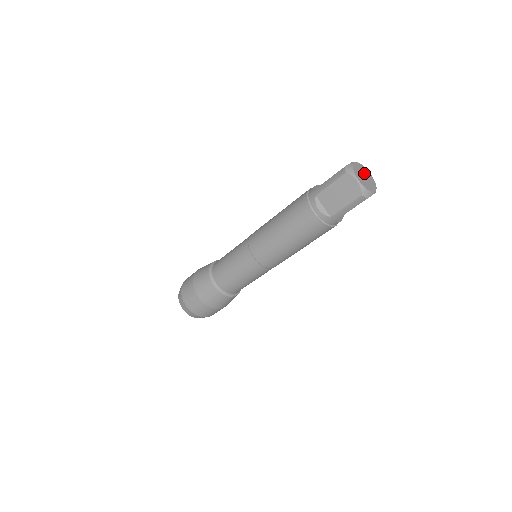
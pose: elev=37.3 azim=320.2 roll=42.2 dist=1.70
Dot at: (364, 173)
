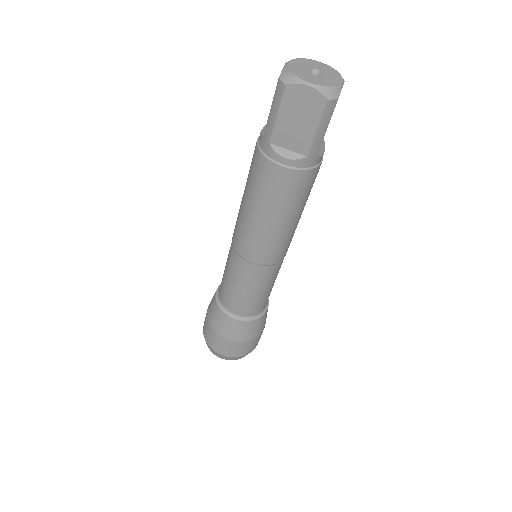
Dot at: (311, 67)
